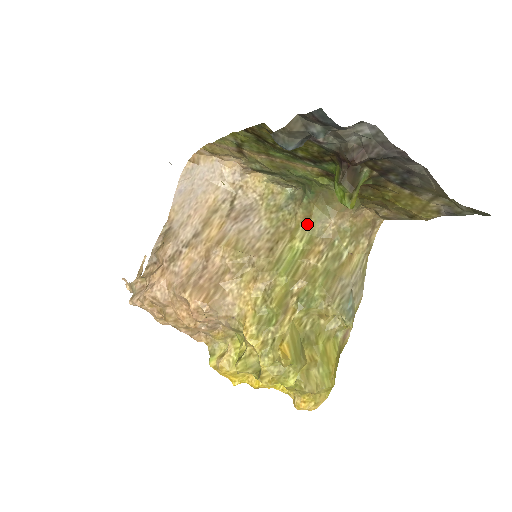
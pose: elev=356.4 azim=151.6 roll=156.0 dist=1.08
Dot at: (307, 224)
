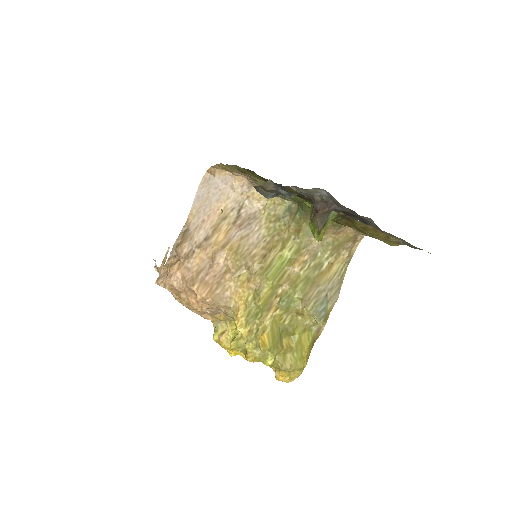
Dot at: (297, 236)
